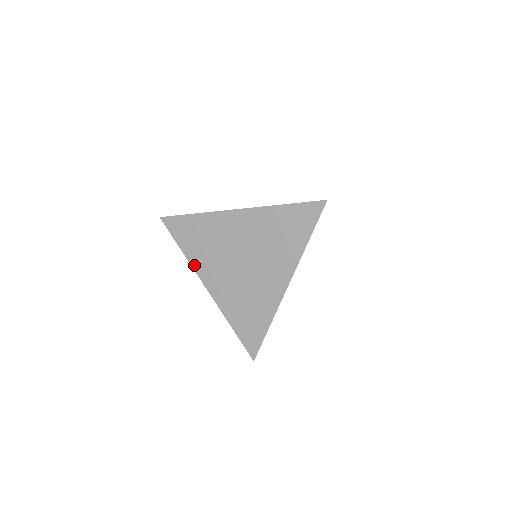
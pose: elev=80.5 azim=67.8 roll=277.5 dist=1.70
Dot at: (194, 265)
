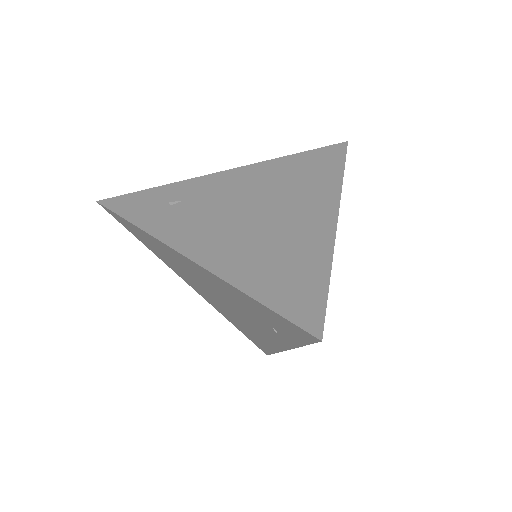
Dot at: (160, 235)
